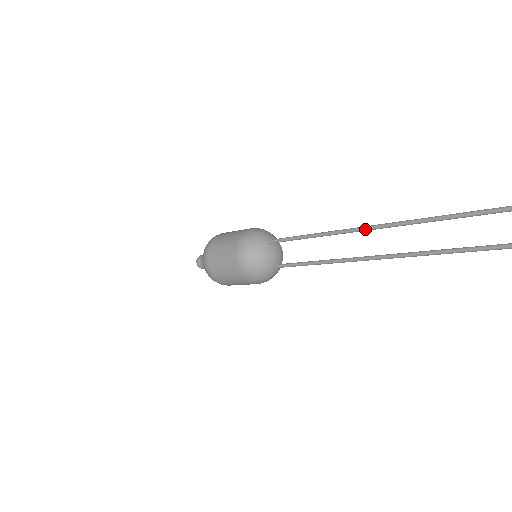
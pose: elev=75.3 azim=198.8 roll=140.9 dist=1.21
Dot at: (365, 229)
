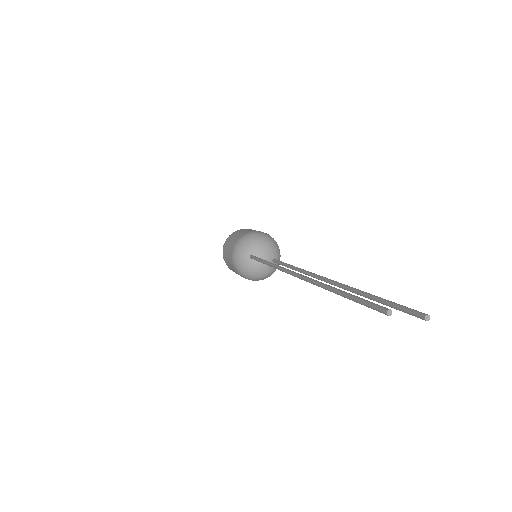
Dot at: occluded
